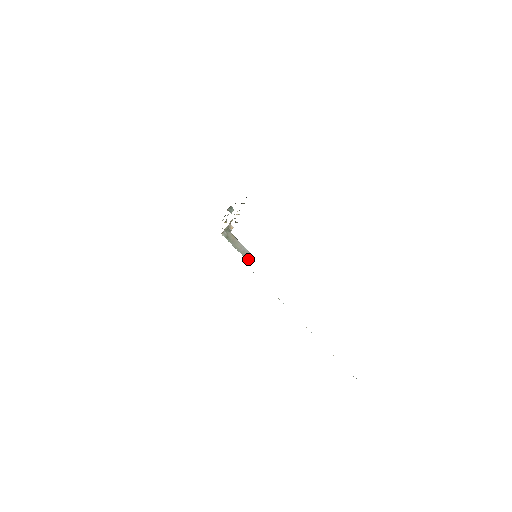
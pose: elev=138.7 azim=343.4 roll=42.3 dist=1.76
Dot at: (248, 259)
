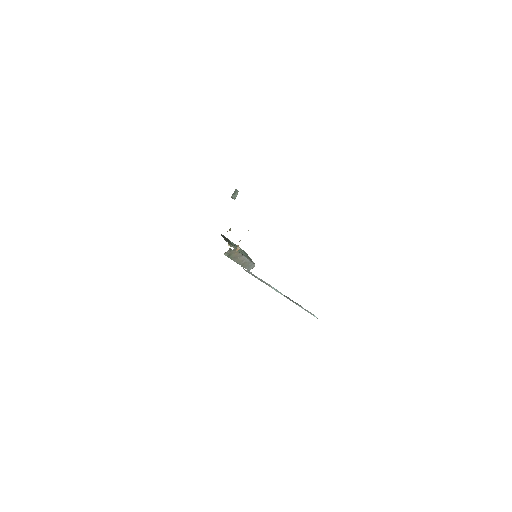
Dot at: (248, 268)
